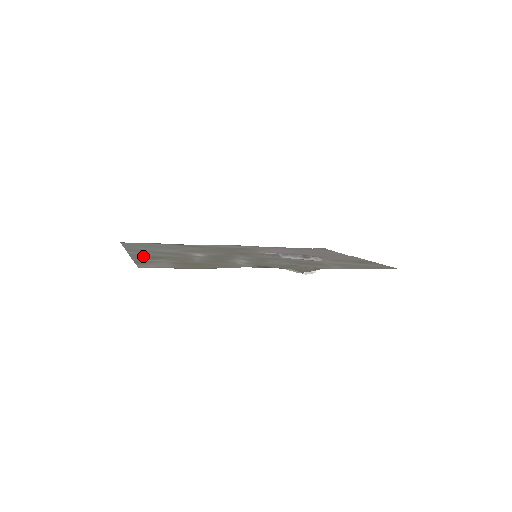
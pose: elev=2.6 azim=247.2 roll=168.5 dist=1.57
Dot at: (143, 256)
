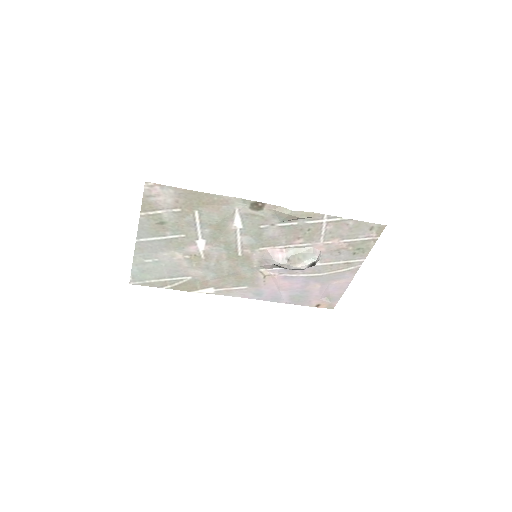
Dot at: (150, 228)
